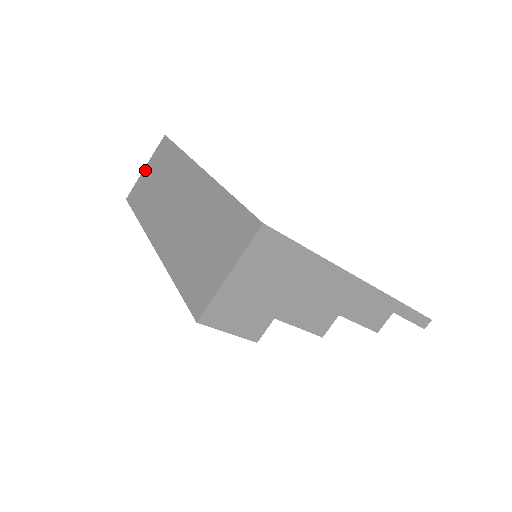
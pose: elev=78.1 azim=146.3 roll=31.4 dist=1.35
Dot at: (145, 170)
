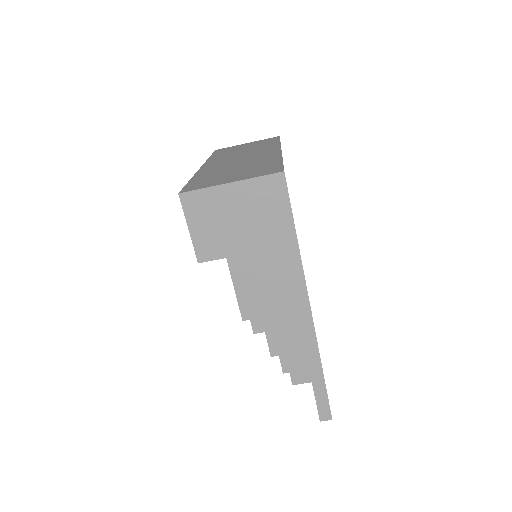
Dot at: (246, 143)
